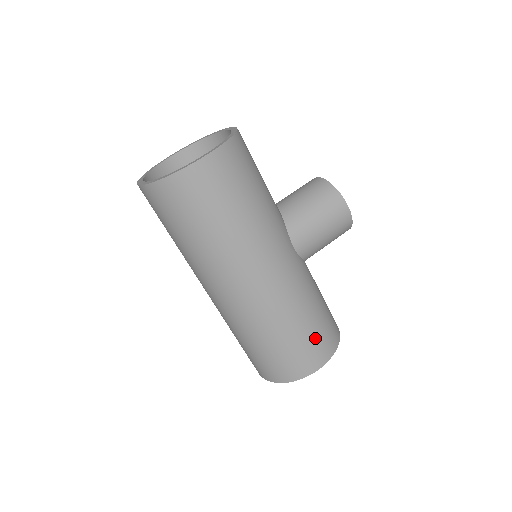
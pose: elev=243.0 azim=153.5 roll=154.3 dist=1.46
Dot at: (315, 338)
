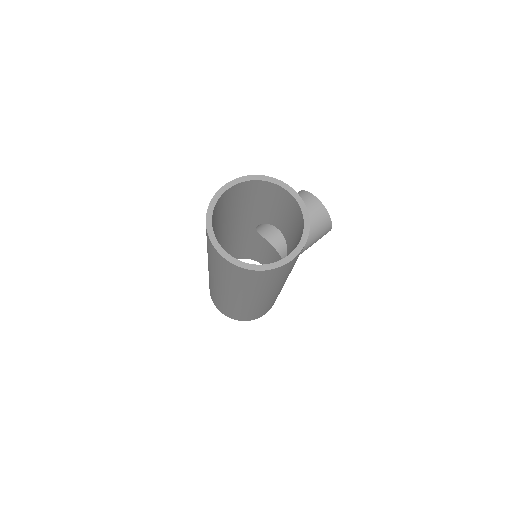
Dot at: occluded
